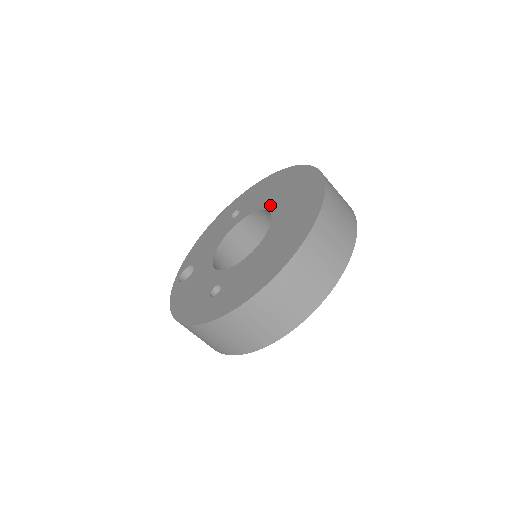
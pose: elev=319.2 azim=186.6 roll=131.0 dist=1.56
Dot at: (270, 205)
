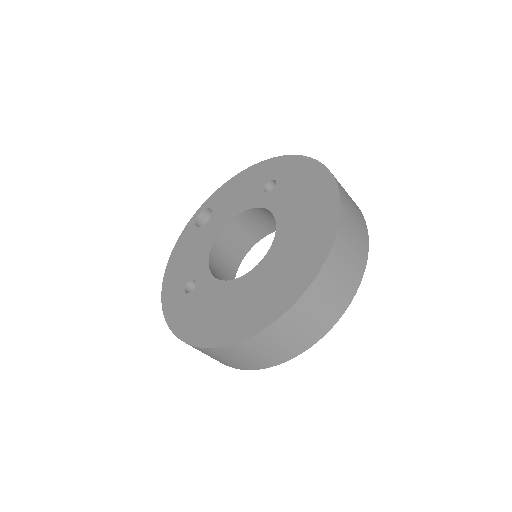
Dot at: (281, 229)
